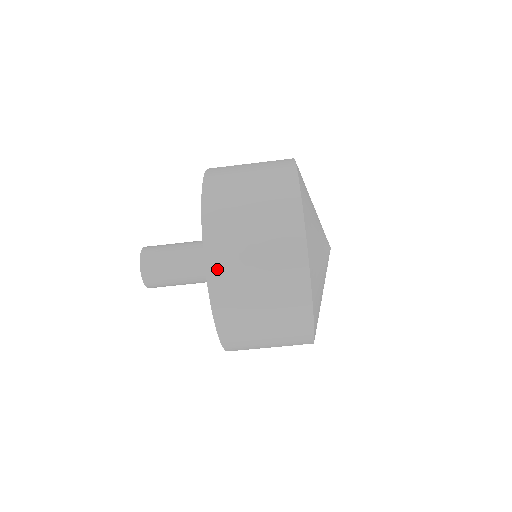
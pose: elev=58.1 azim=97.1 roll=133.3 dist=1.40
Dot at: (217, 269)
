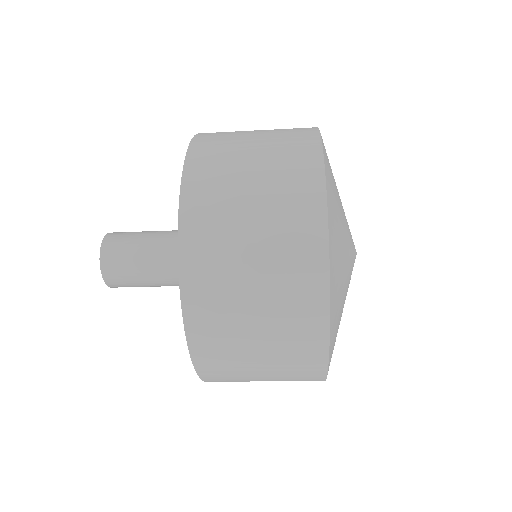
Dot at: (197, 295)
